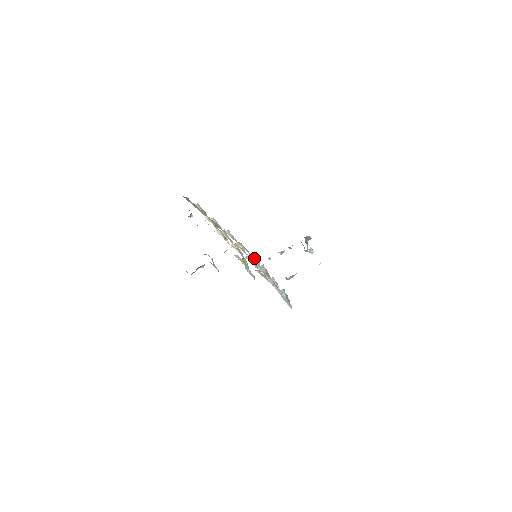
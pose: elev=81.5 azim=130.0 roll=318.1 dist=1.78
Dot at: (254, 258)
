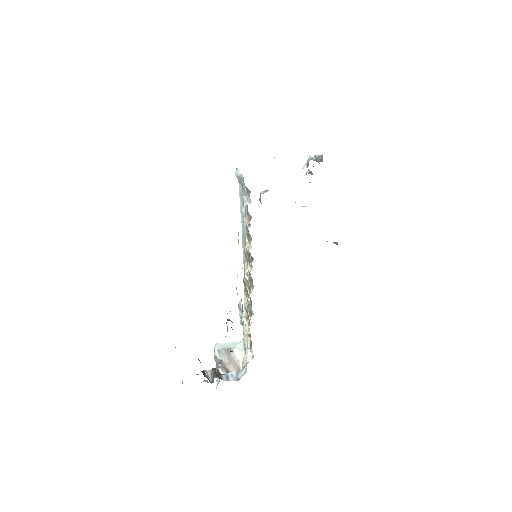
Dot at: (245, 186)
